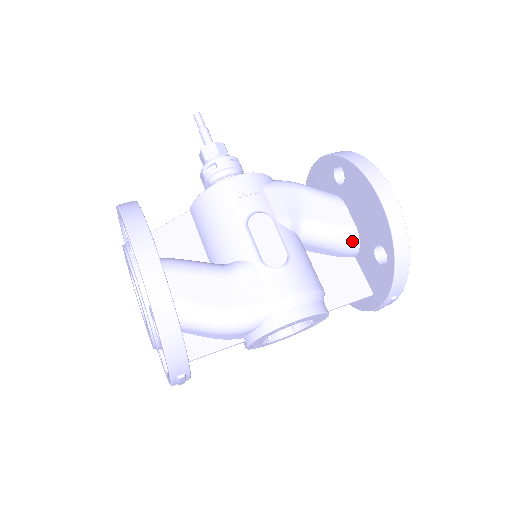
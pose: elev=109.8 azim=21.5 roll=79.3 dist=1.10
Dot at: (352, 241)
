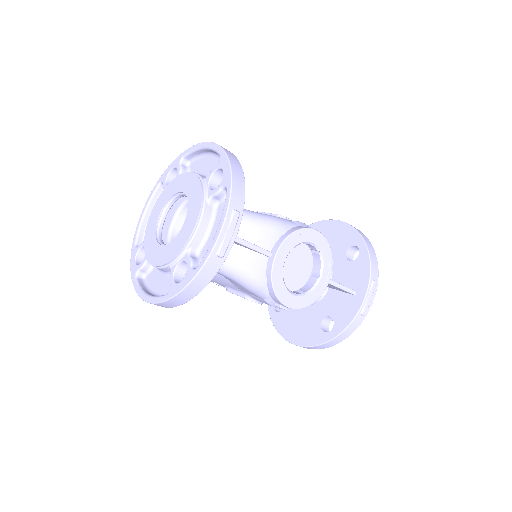
Dot at: occluded
